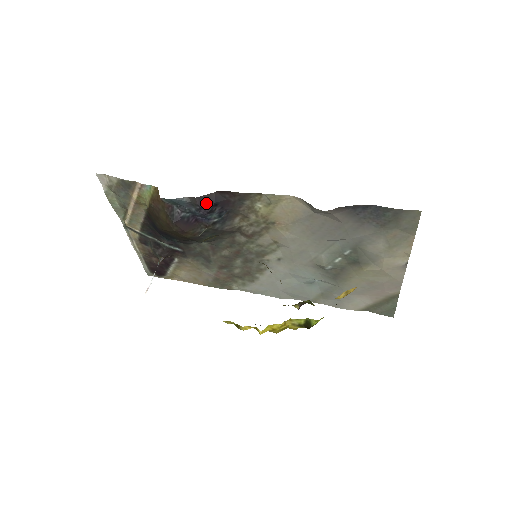
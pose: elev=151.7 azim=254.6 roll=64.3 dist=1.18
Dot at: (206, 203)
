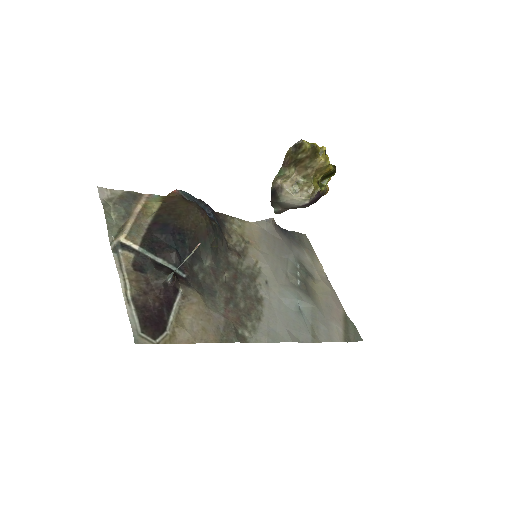
Dot at: occluded
